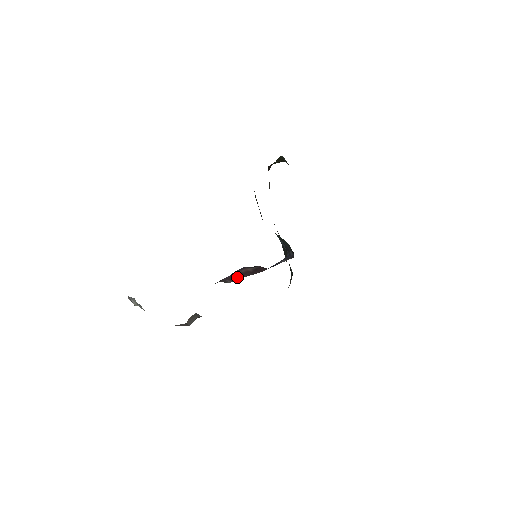
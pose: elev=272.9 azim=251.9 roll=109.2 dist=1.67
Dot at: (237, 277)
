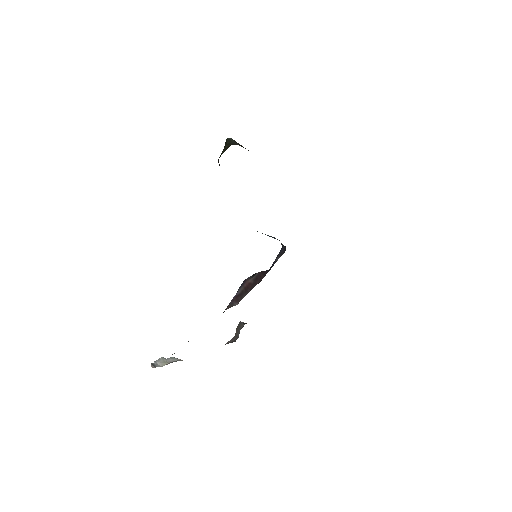
Dot at: (241, 295)
